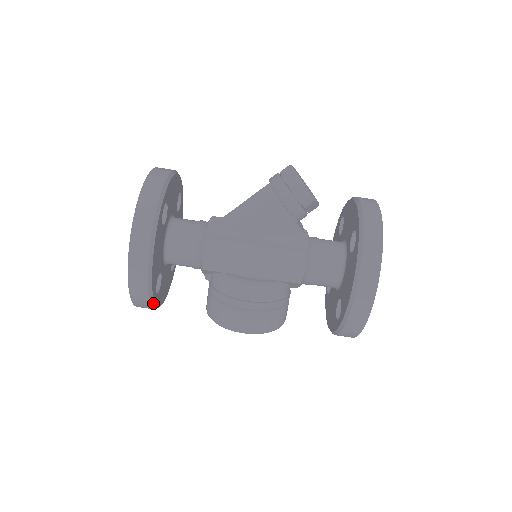
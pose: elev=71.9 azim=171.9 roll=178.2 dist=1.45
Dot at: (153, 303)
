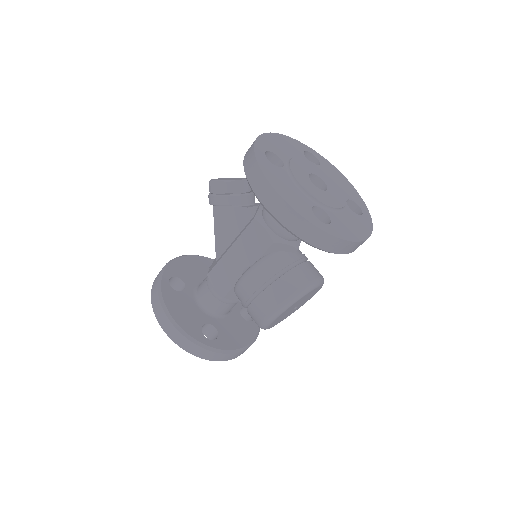
Dot at: (210, 348)
